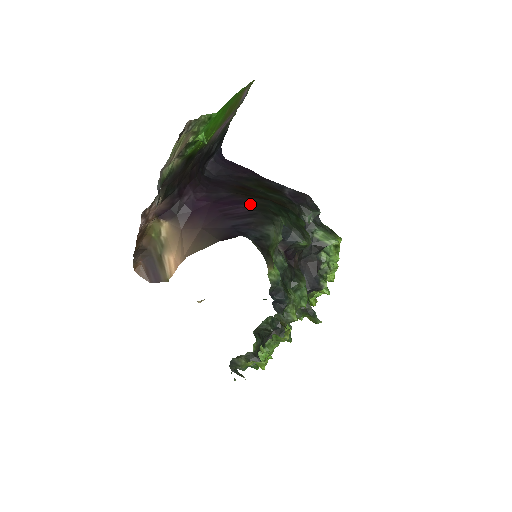
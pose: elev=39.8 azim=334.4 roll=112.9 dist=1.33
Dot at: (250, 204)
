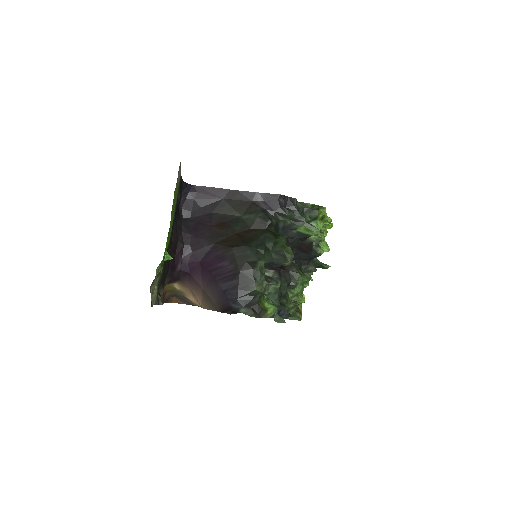
Dot at: (230, 260)
